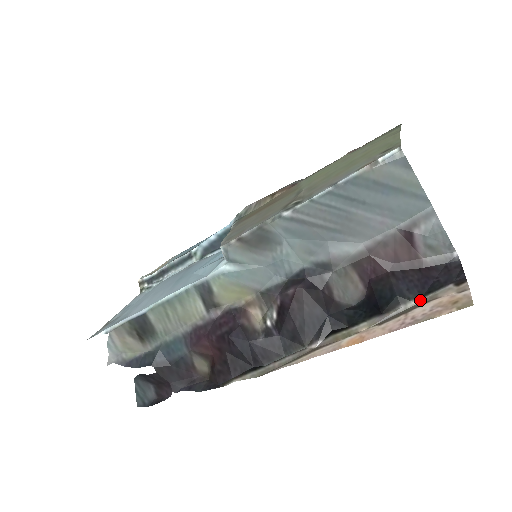
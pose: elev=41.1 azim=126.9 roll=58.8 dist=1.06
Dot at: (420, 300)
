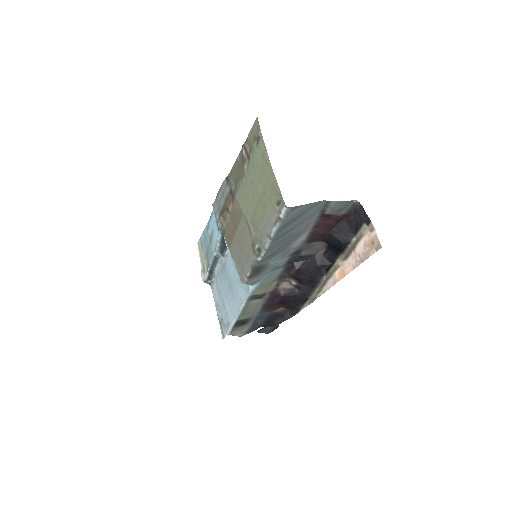
Dot at: (355, 238)
